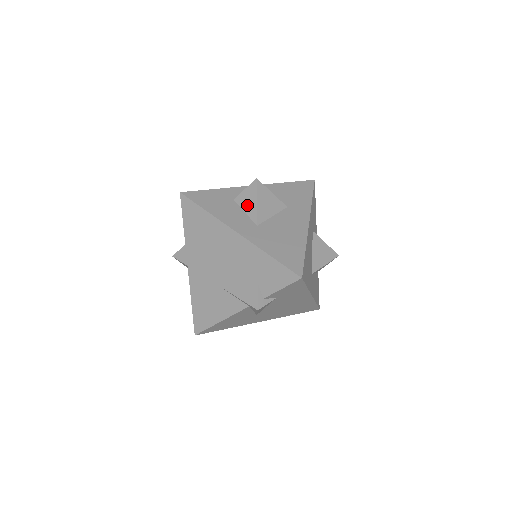
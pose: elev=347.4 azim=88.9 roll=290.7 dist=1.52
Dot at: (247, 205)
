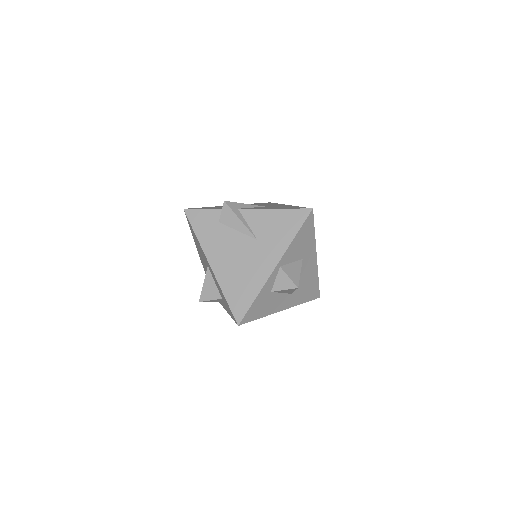
Dot at: (285, 292)
